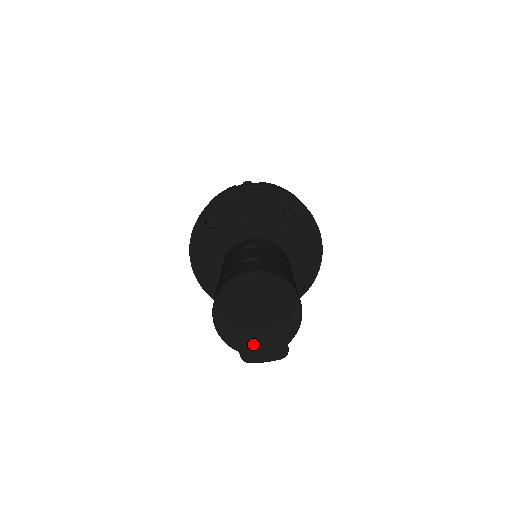
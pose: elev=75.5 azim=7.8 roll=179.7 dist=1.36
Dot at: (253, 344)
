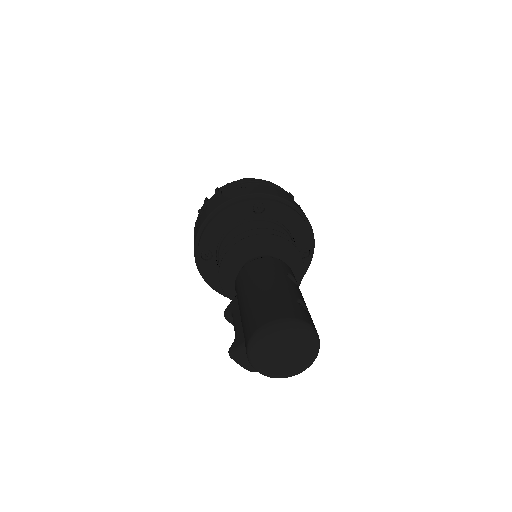
Dot at: (264, 364)
